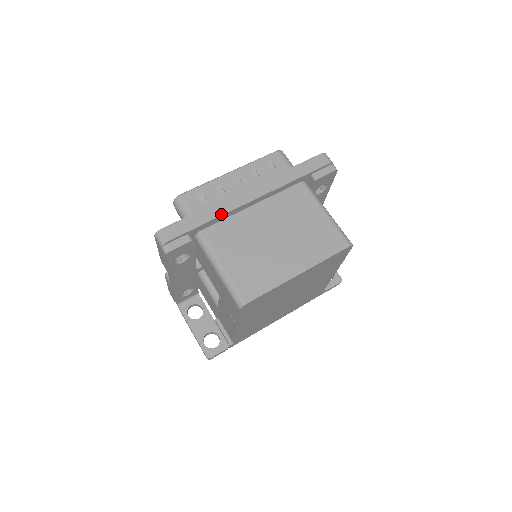
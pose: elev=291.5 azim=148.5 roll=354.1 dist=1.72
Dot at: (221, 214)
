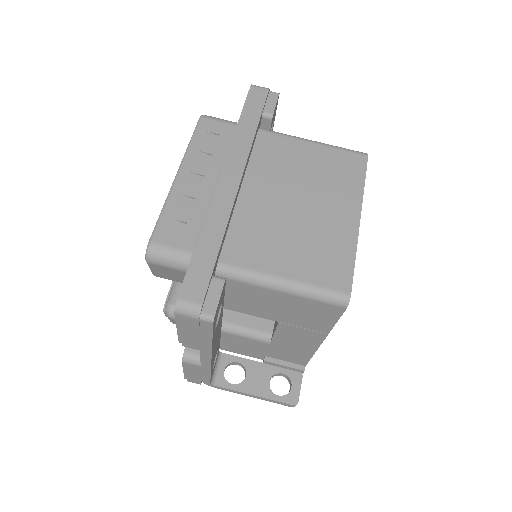
Dot at: (225, 222)
